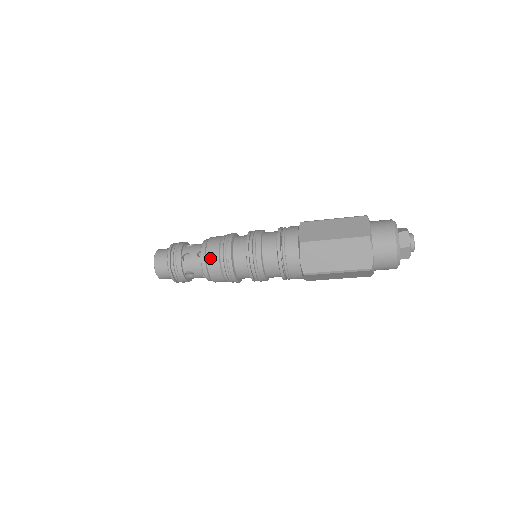
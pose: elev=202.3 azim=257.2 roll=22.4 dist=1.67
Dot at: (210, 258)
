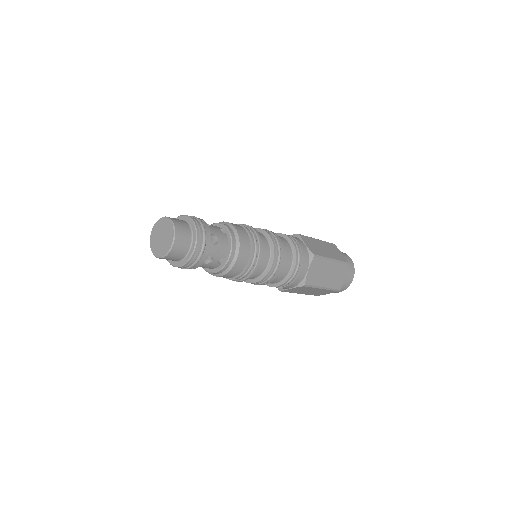
Dot at: (231, 273)
